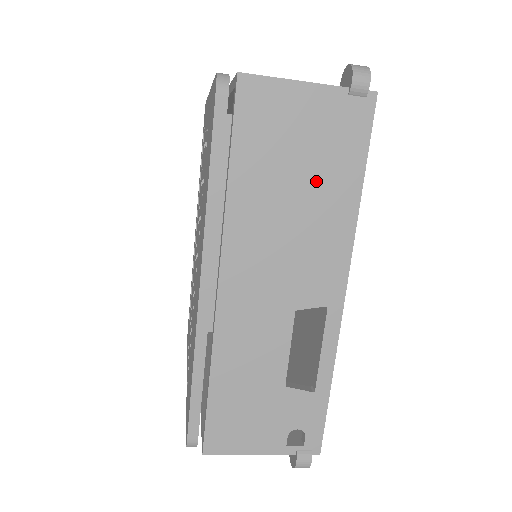
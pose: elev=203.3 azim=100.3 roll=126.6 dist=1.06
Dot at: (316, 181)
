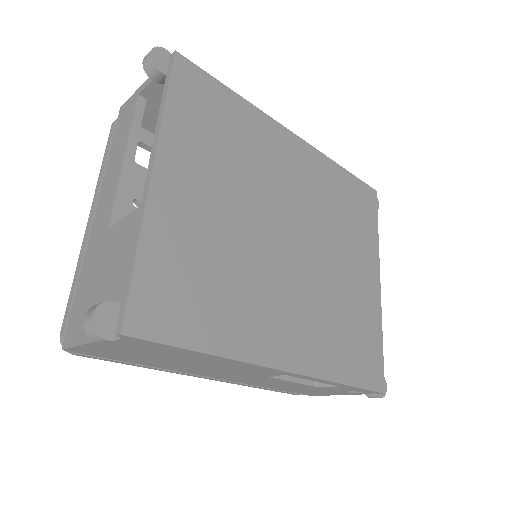
Dot at: (178, 358)
